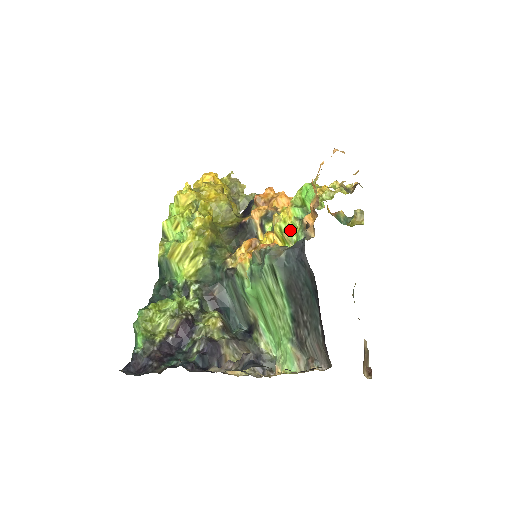
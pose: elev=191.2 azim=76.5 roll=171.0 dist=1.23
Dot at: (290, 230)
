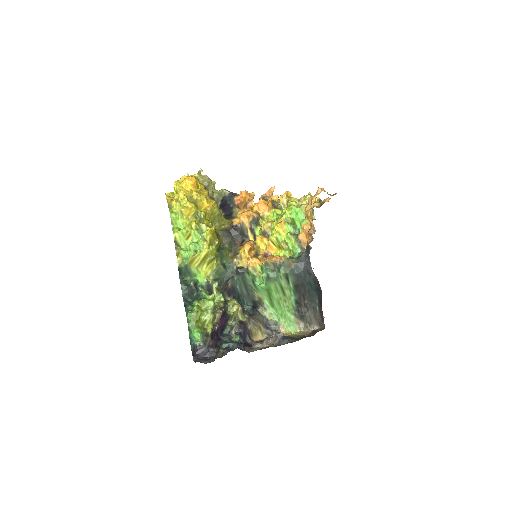
Dot at: (285, 241)
